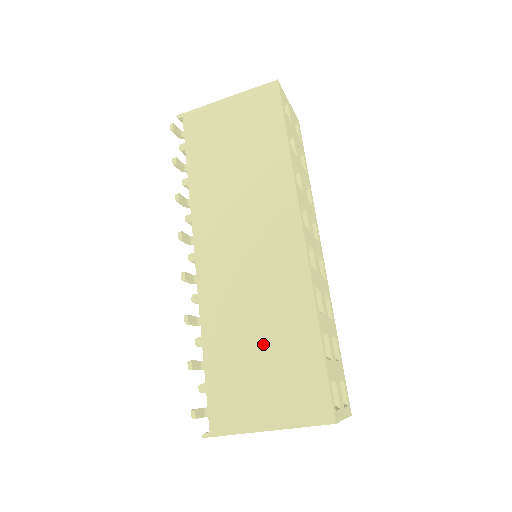
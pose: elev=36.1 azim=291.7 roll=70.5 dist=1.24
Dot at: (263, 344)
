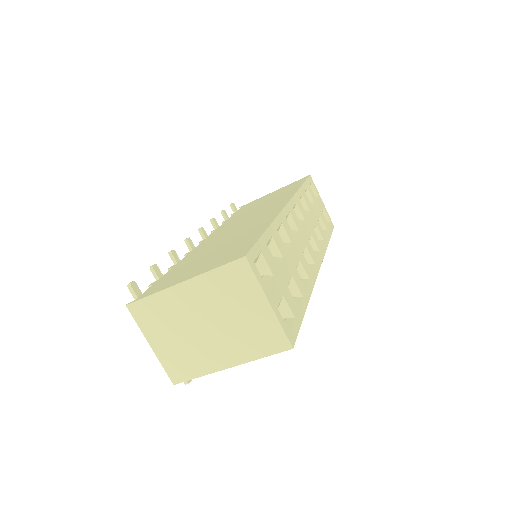
Dot at: (219, 249)
